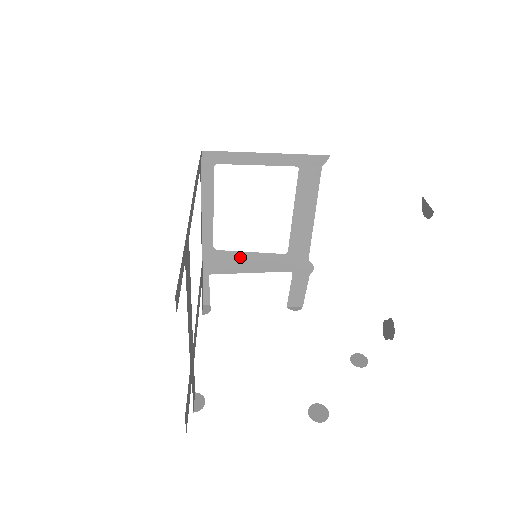
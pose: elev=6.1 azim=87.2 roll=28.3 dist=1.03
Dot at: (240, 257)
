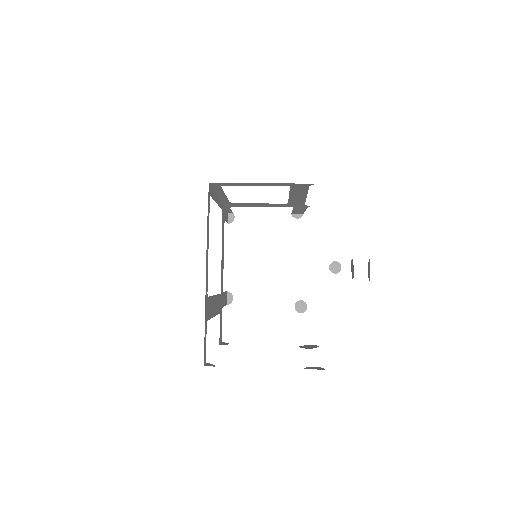
Dot at: (251, 204)
